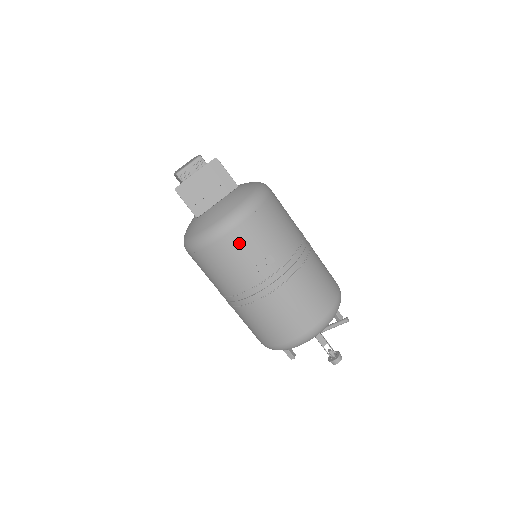
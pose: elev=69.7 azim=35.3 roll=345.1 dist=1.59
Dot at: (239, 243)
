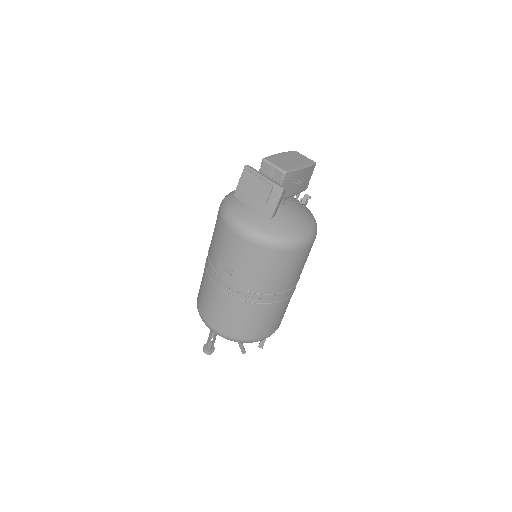
Dot at: (227, 240)
